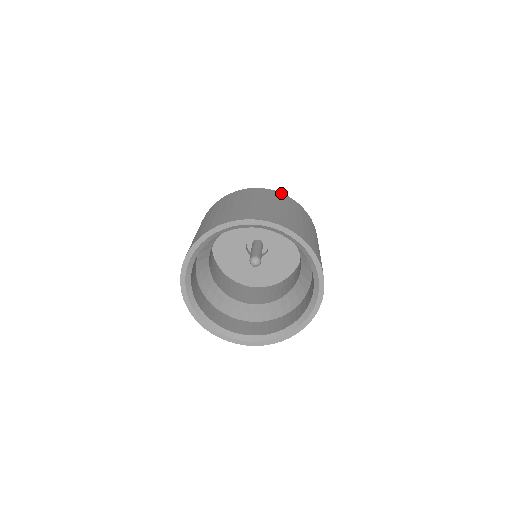
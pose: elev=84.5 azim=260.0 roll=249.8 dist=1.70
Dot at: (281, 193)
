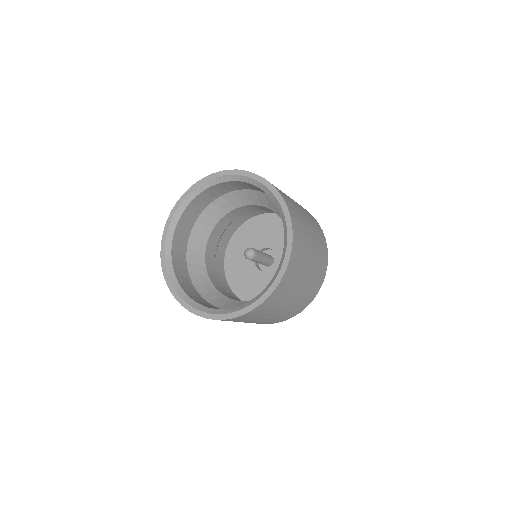
Dot at: occluded
